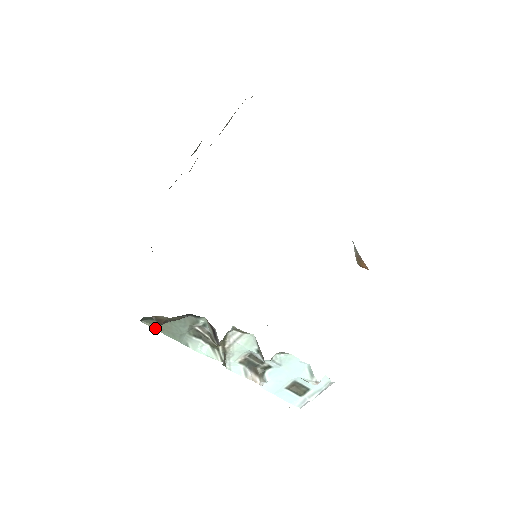
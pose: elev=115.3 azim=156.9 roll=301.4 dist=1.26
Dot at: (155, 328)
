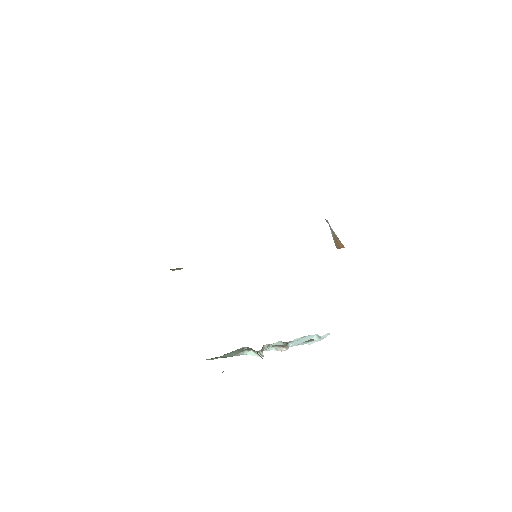
Dot at: occluded
